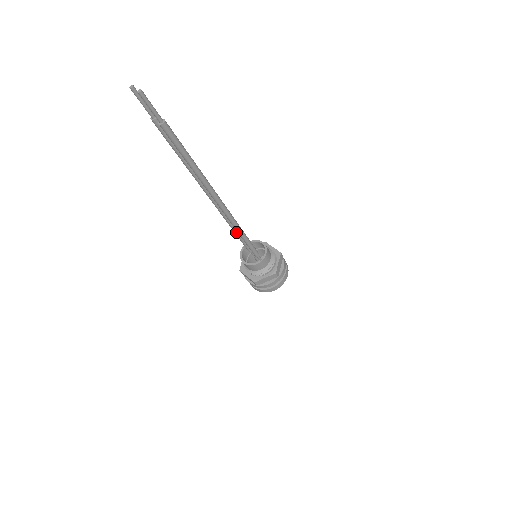
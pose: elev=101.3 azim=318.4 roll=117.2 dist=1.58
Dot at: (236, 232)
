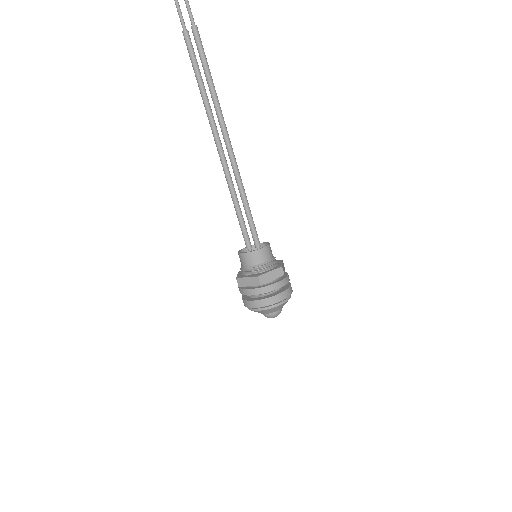
Dot at: (237, 207)
